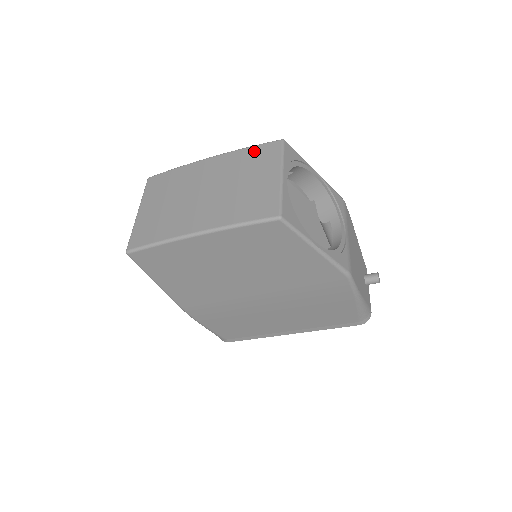
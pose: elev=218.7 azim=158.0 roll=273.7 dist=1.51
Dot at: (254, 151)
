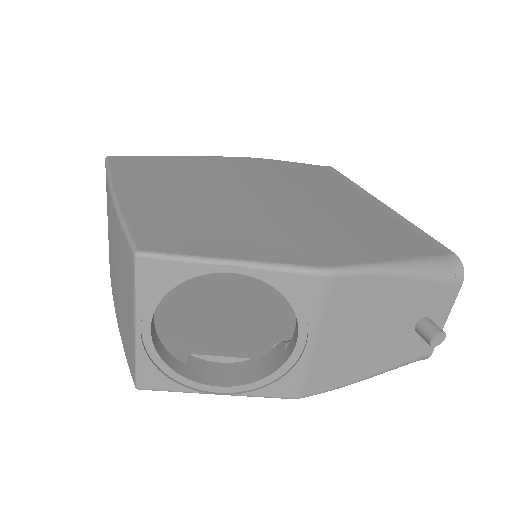
Dot at: (123, 244)
